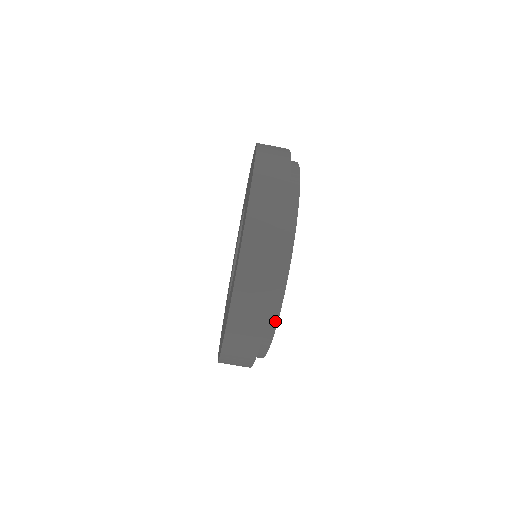
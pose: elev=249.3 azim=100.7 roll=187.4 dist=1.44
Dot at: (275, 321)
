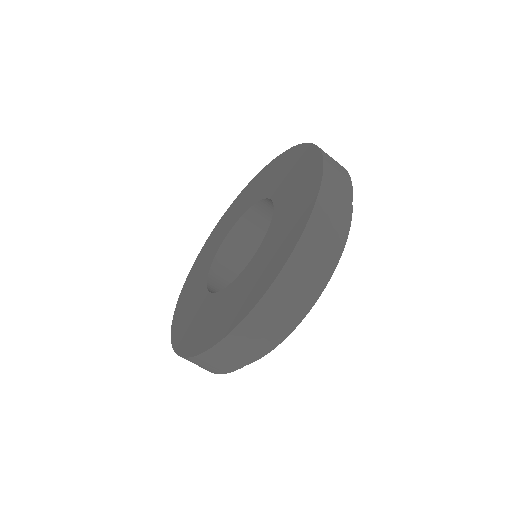
Dot at: (285, 335)
